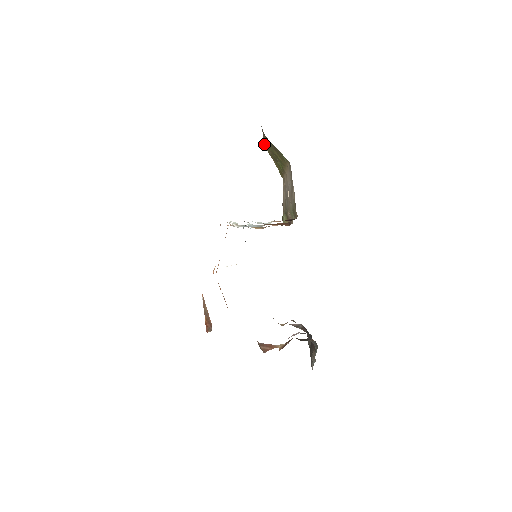
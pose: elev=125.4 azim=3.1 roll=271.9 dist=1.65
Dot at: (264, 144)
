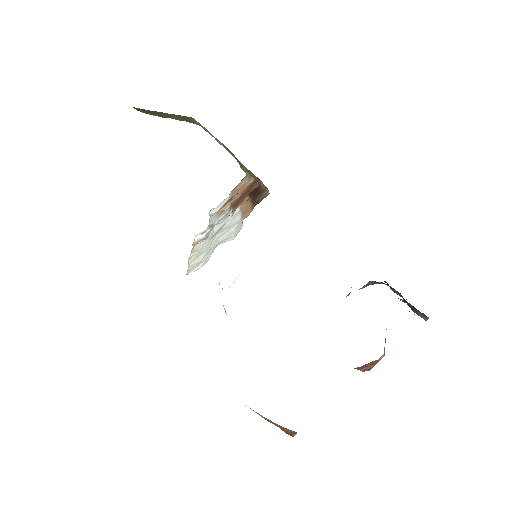
Dot at: occluded
